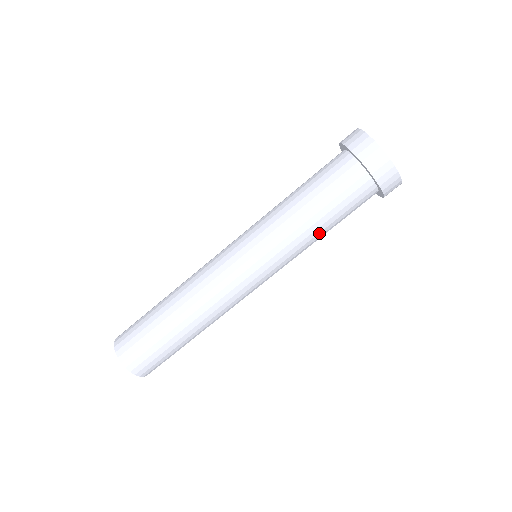
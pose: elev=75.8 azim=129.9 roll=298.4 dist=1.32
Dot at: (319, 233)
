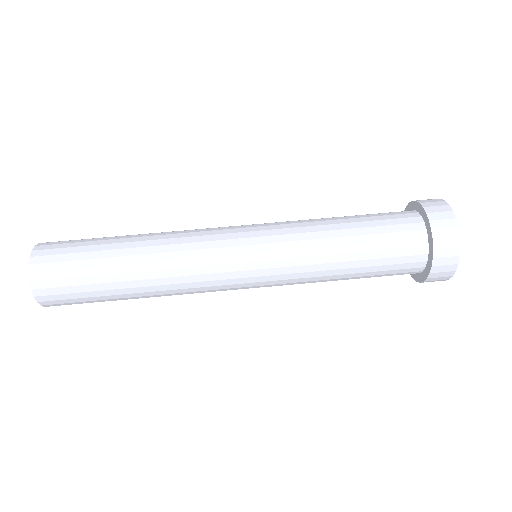
Dot at: (340, 269)
